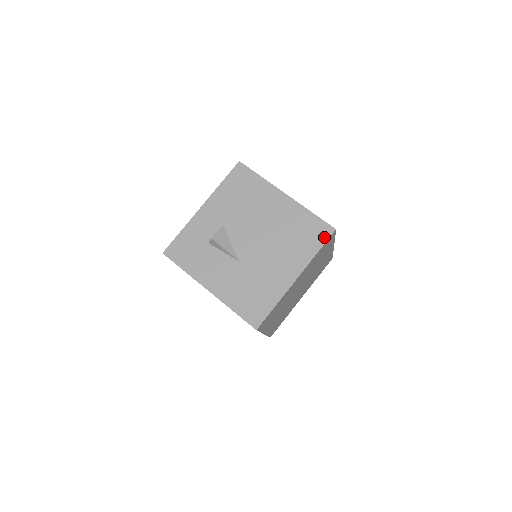
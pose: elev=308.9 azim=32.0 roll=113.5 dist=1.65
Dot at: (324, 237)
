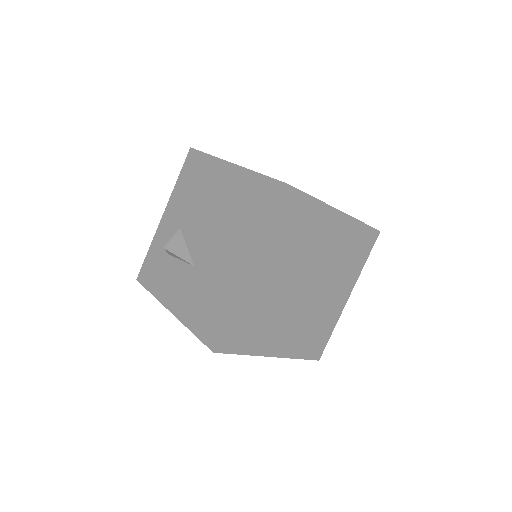
Dot at: (275, 201)
